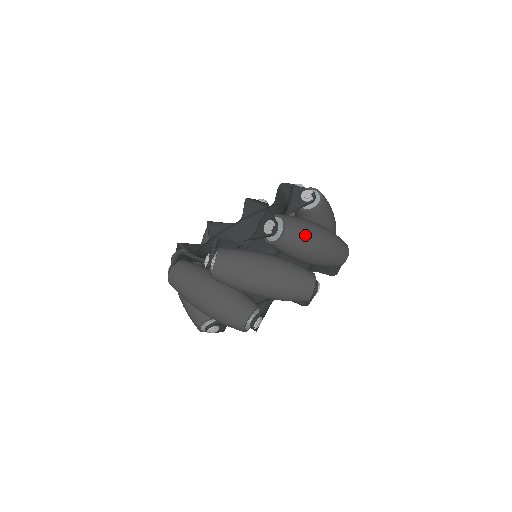
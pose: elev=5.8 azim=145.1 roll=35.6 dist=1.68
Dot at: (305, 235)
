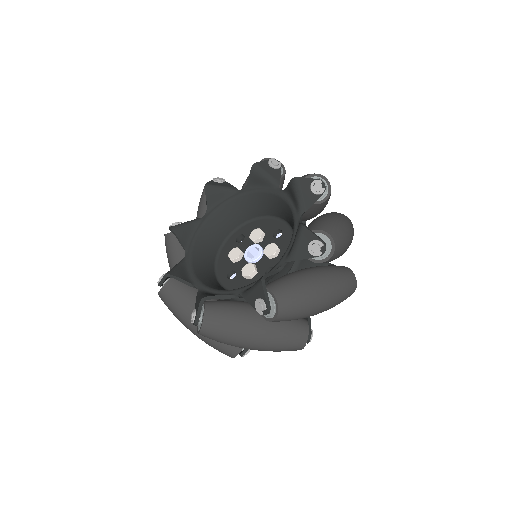
Dot at: (345, 240)
